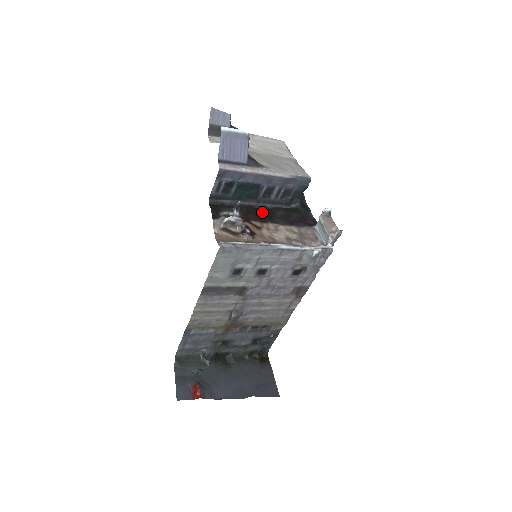
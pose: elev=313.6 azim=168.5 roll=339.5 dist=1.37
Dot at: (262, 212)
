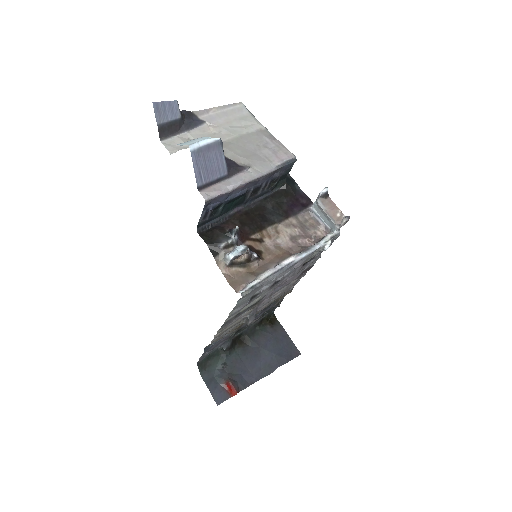
Dot at: (254, 215)
